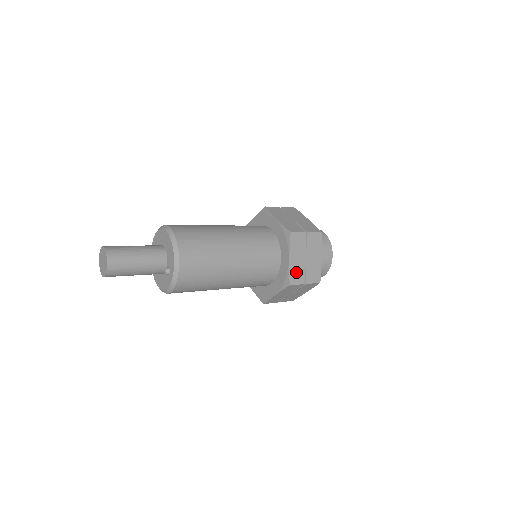
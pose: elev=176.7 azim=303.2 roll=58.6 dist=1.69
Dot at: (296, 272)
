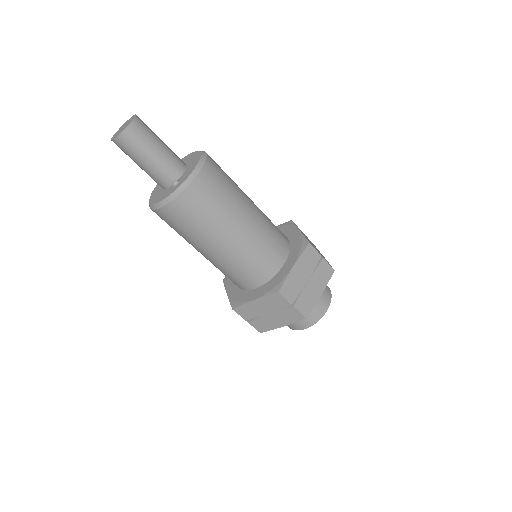
Dot at: (292, 285)
